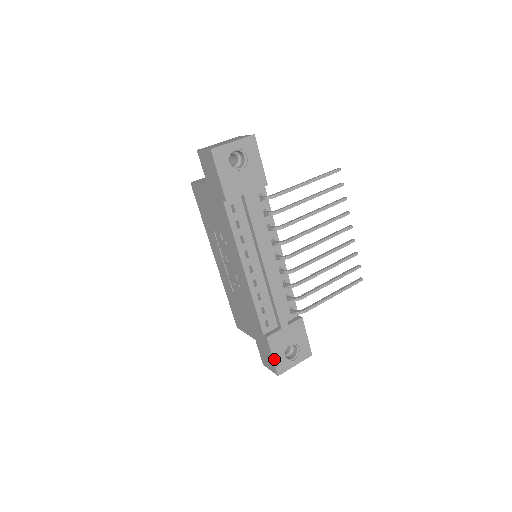
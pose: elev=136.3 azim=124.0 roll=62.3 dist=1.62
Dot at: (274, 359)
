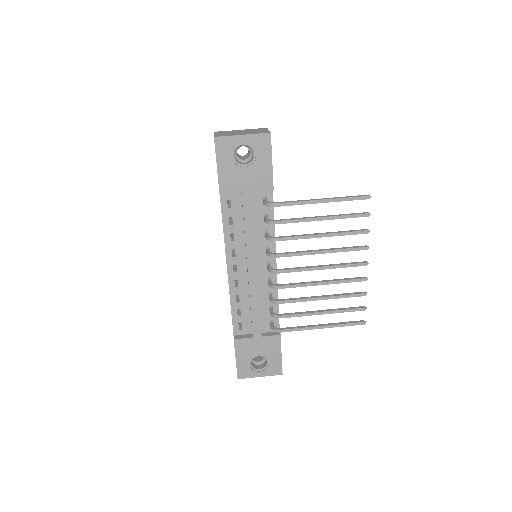
Dot at: (237, 362)
